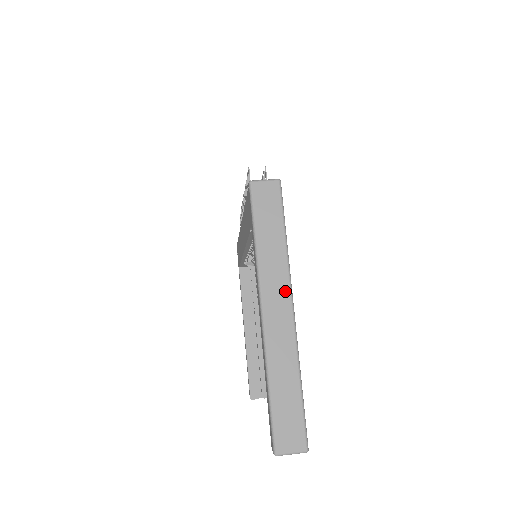
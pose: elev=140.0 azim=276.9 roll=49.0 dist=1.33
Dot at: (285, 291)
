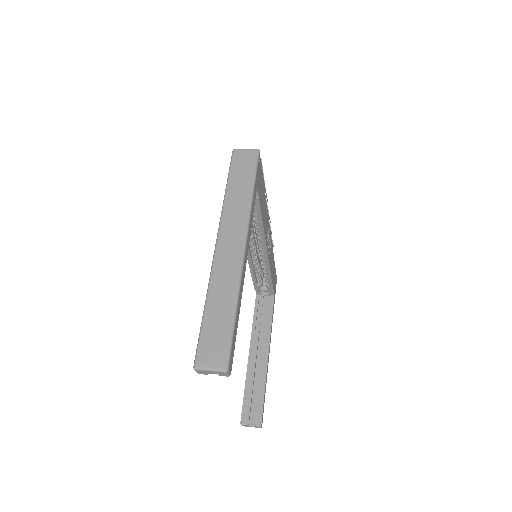
Dot at: (241, 230)
